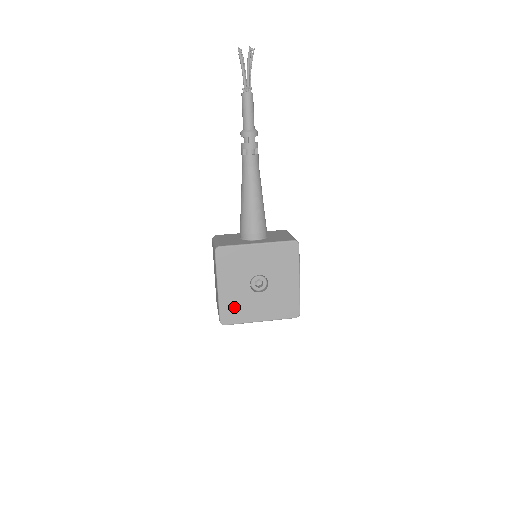
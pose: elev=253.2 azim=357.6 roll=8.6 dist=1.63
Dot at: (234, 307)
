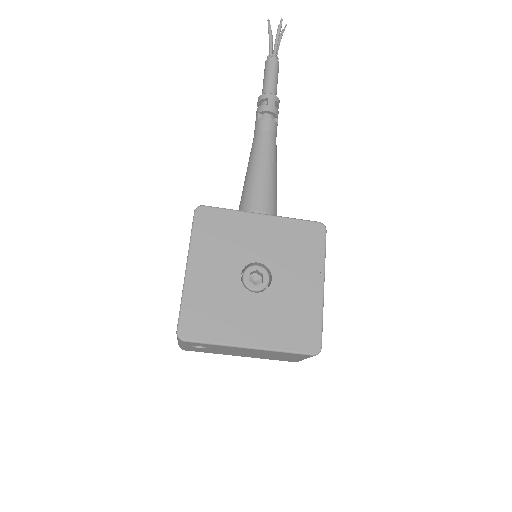
Dot at: (207, 309)
